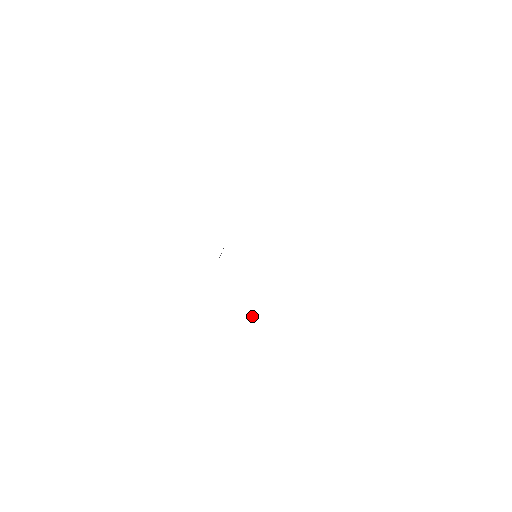
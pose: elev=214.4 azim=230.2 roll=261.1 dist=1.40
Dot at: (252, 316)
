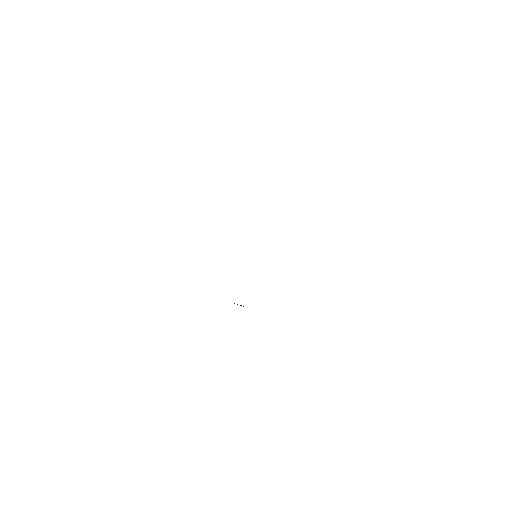
Dot at: (240, 305)
